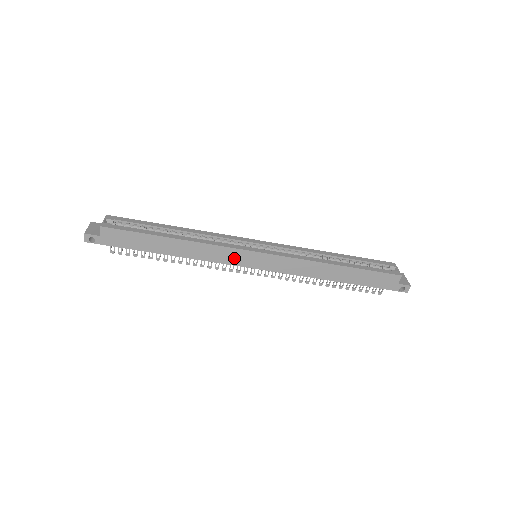
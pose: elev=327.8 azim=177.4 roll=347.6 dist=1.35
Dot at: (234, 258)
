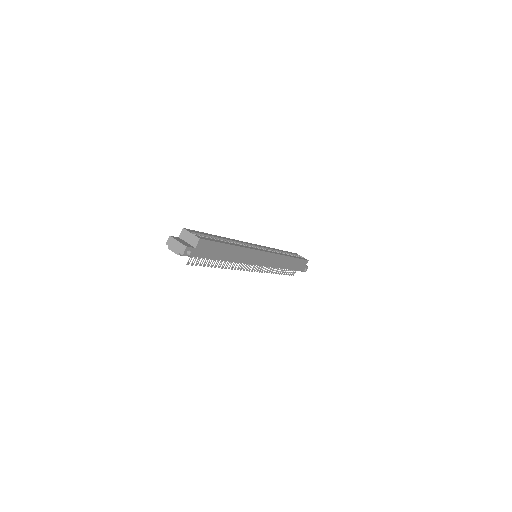
Dot at: (255, 258)
